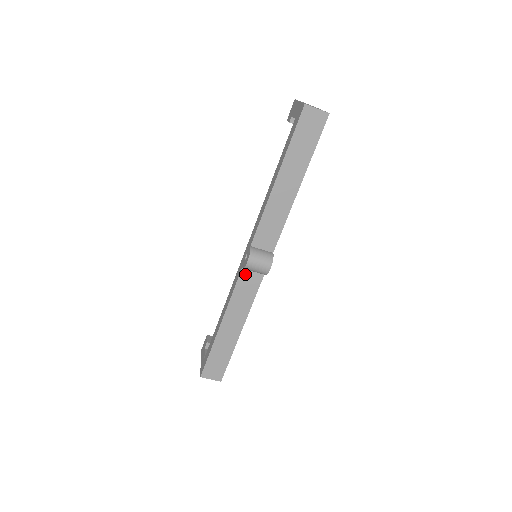
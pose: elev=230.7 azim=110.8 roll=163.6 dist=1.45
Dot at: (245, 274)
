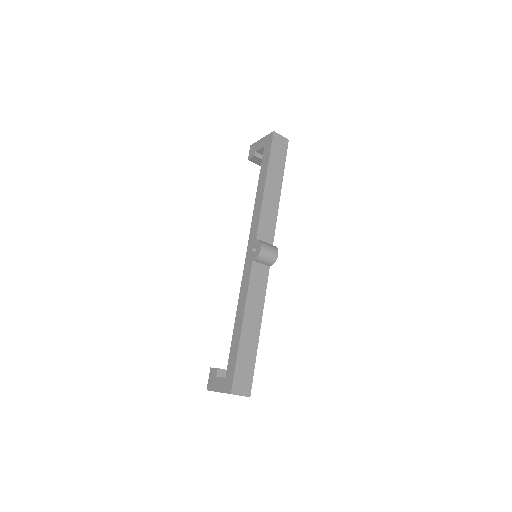
Dot at: (255, 267)
